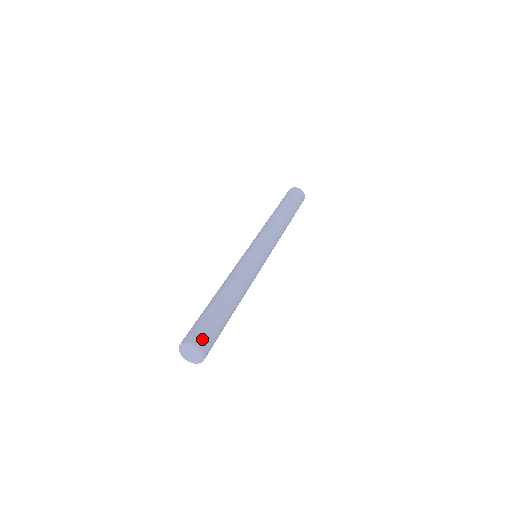
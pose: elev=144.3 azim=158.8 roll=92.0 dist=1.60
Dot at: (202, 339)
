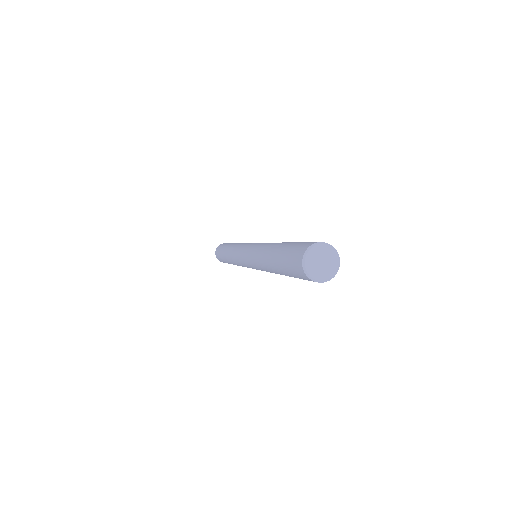
Dot at: occluded
